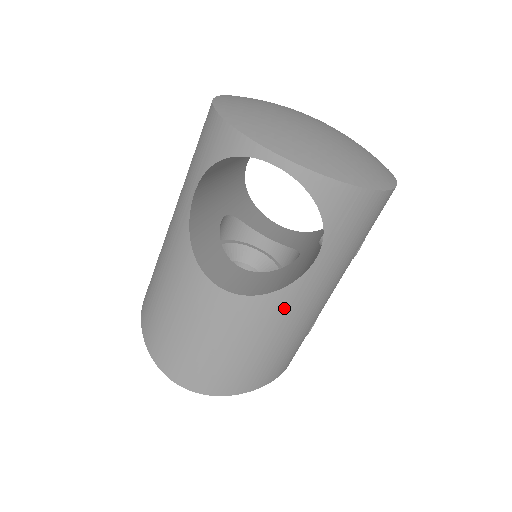
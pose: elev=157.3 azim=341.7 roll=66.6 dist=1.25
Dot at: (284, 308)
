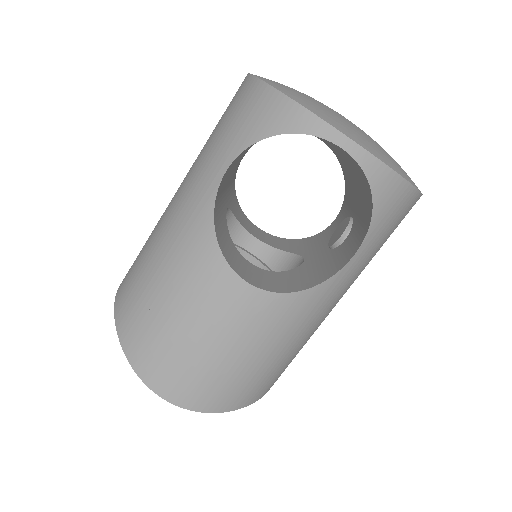
Dot at: (308, 310)
